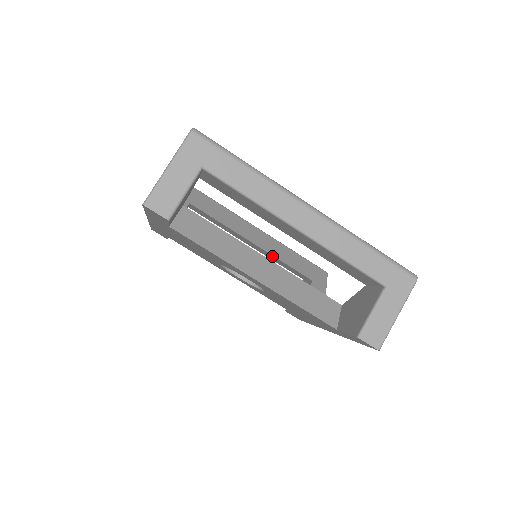
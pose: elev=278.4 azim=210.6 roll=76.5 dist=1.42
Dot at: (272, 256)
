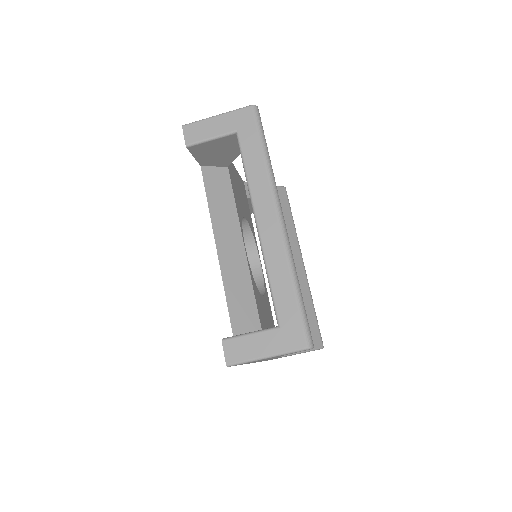
Dot at: occluded
